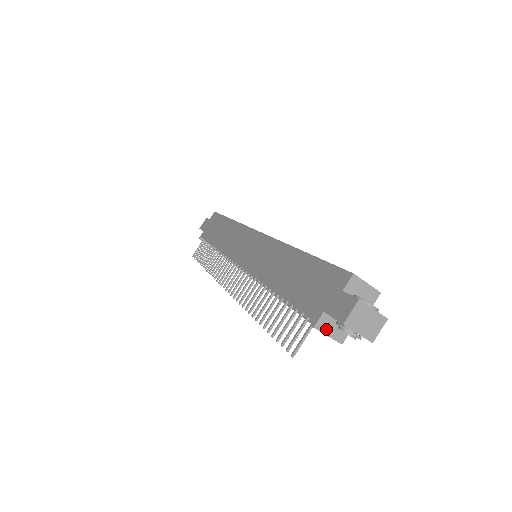
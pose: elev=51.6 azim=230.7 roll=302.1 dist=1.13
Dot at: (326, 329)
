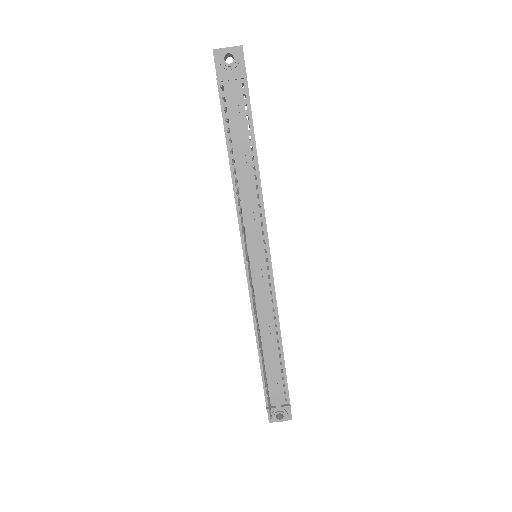
Dot at: (227, 77)
